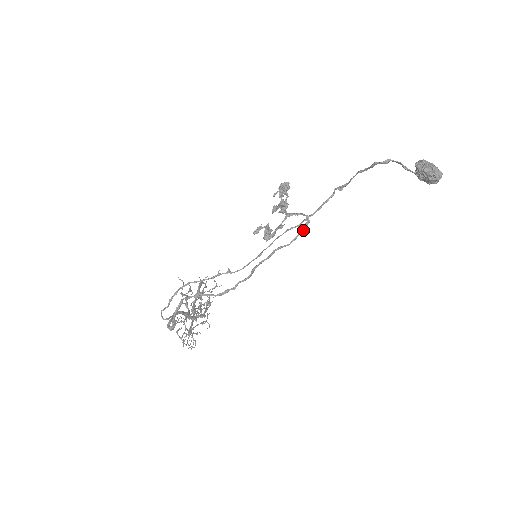
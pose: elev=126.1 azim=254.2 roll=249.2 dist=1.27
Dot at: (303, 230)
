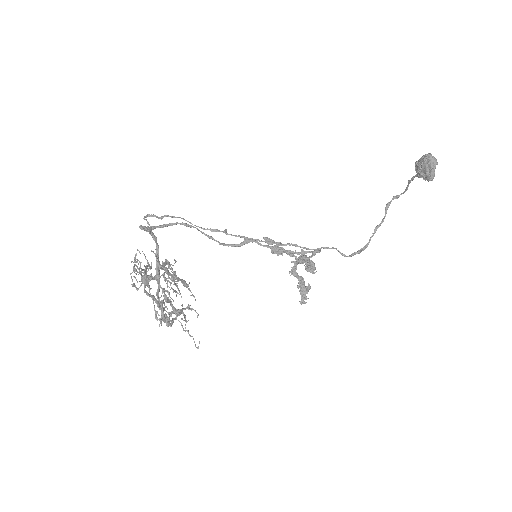
Dot at: (312, 252)
